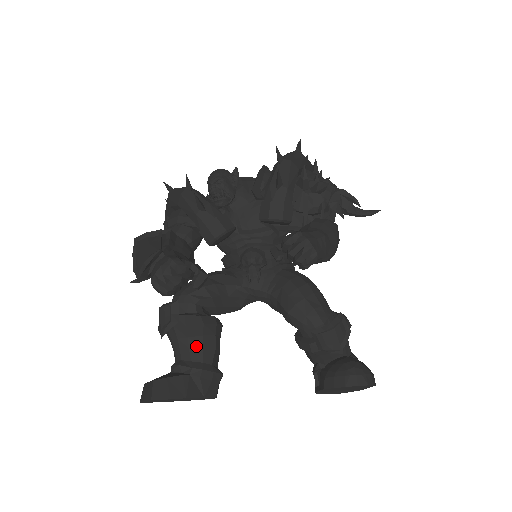
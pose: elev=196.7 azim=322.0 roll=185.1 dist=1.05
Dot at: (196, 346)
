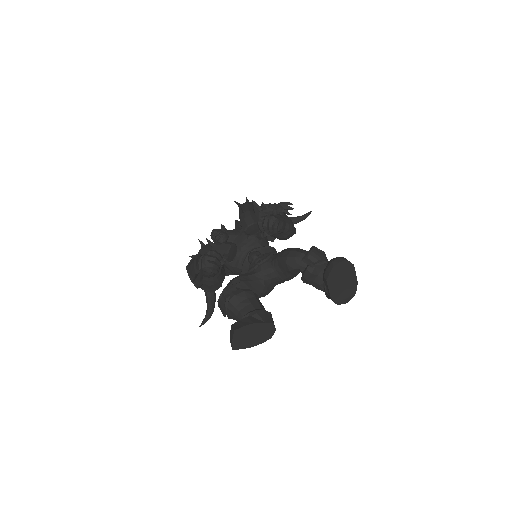
Dot at: (247, 304)
